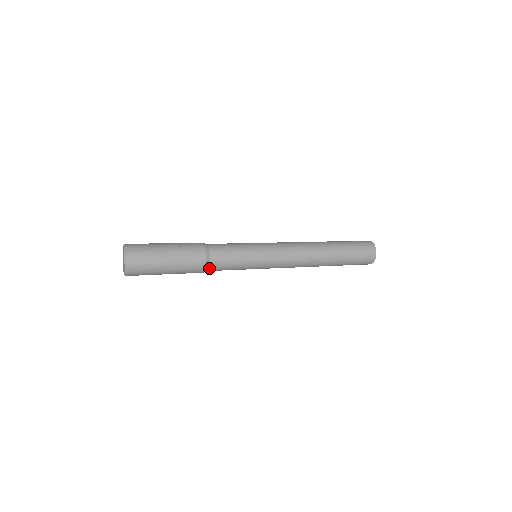
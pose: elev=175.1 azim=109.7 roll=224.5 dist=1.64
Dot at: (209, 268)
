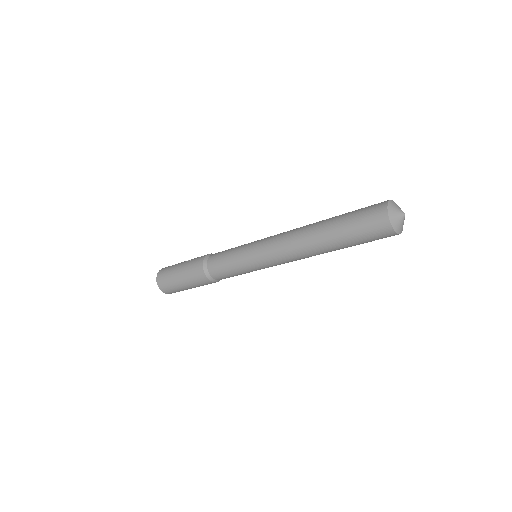
Dot at: (211, 275)
